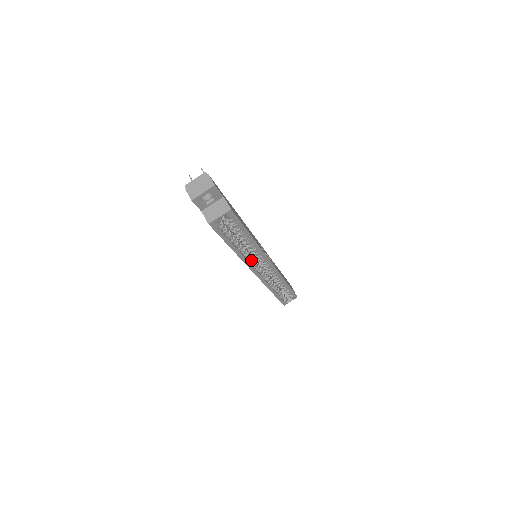
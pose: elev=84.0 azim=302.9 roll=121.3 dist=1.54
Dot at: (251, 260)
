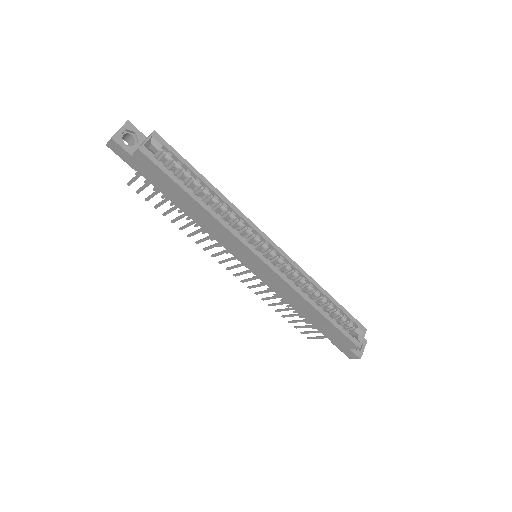
Dot at: (240, 235)
